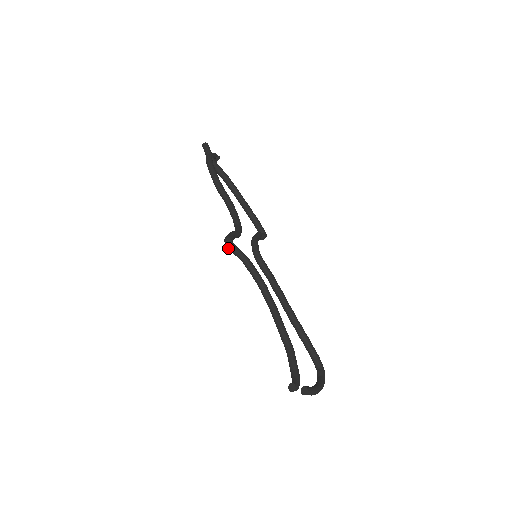
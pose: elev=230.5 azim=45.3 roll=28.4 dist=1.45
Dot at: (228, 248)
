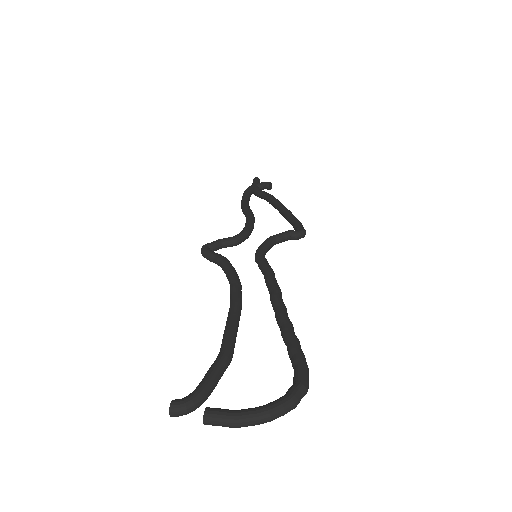
Dot at: occluded
